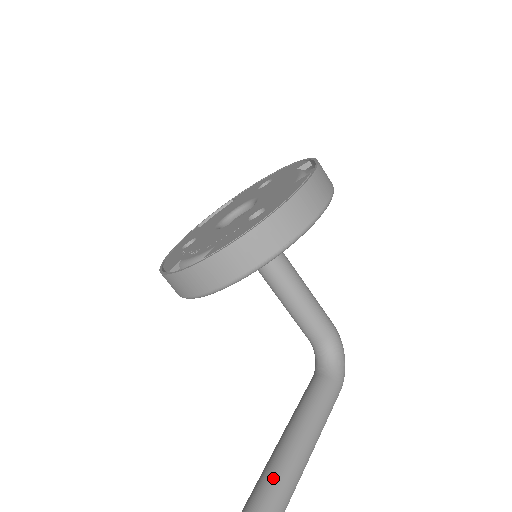
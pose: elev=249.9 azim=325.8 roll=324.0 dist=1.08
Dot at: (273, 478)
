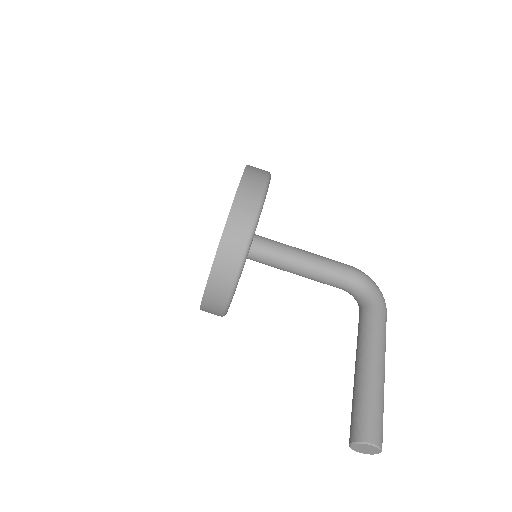
Dot at: (358, 399)
